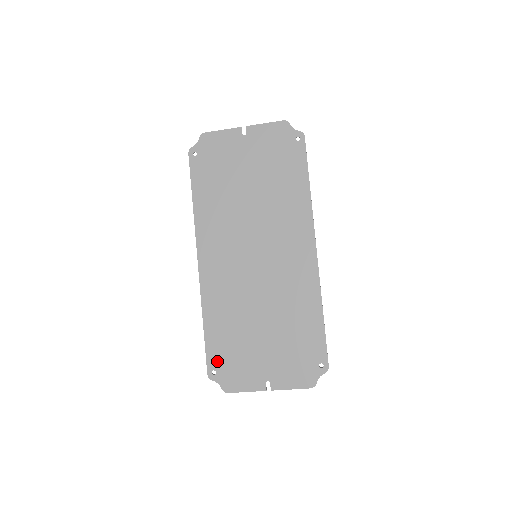
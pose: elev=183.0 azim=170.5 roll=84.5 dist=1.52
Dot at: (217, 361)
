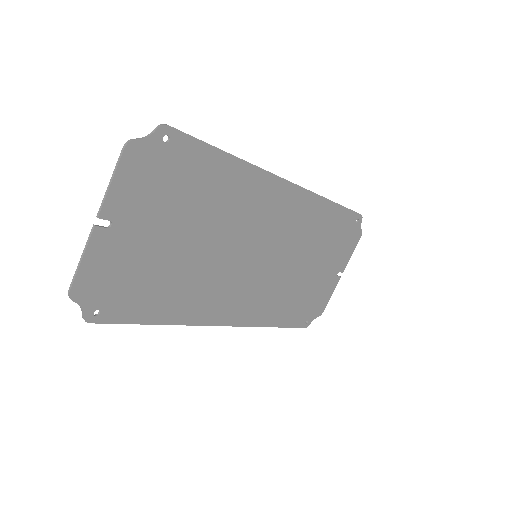
Dot at: (303, 318)
